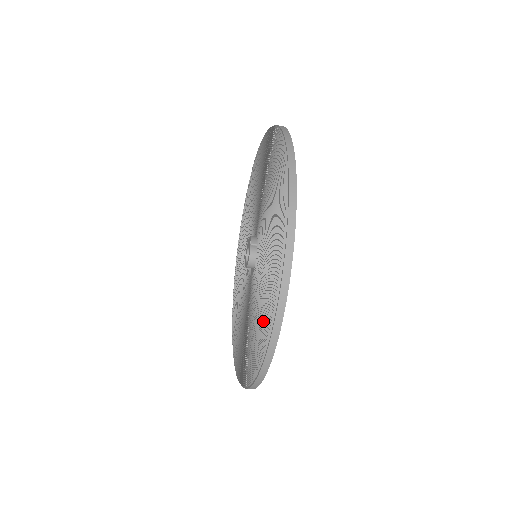
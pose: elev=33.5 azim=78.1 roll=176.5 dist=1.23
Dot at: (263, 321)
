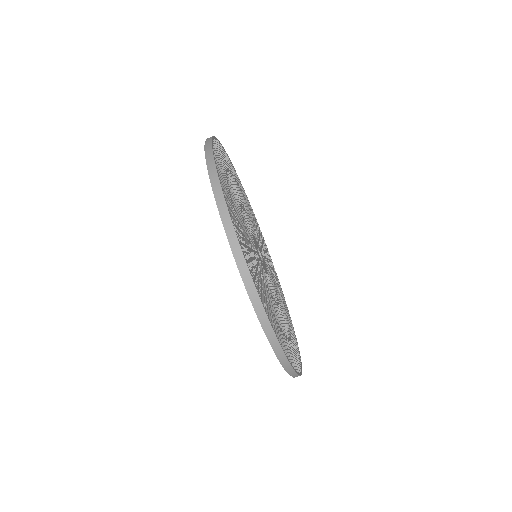
Dot at: occluded
